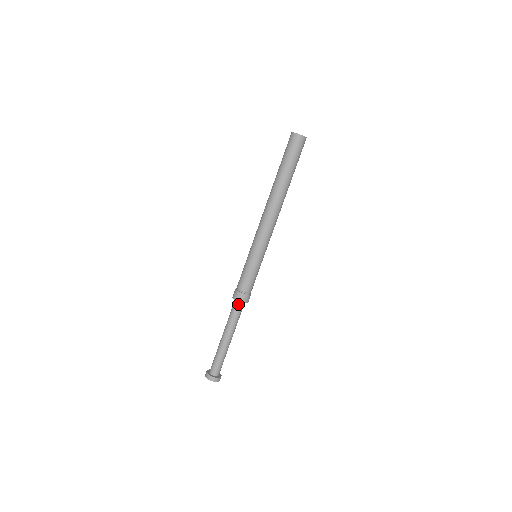
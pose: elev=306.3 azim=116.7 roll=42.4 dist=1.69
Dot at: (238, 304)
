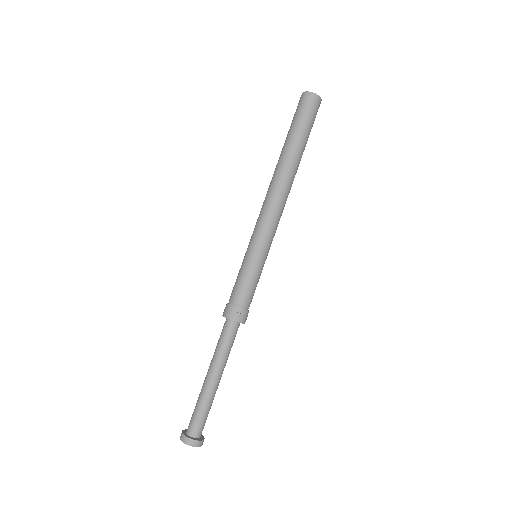
Dot at: (229, 324)
